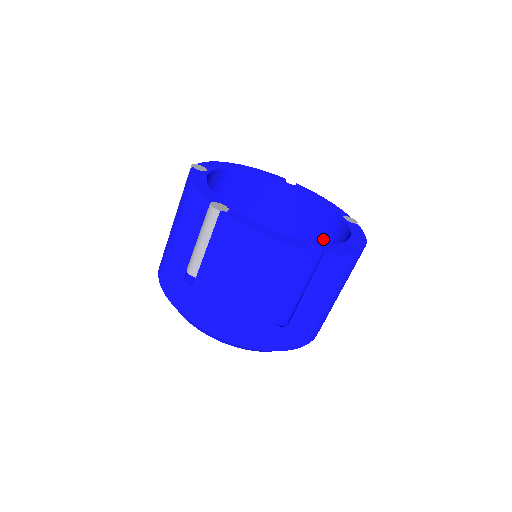
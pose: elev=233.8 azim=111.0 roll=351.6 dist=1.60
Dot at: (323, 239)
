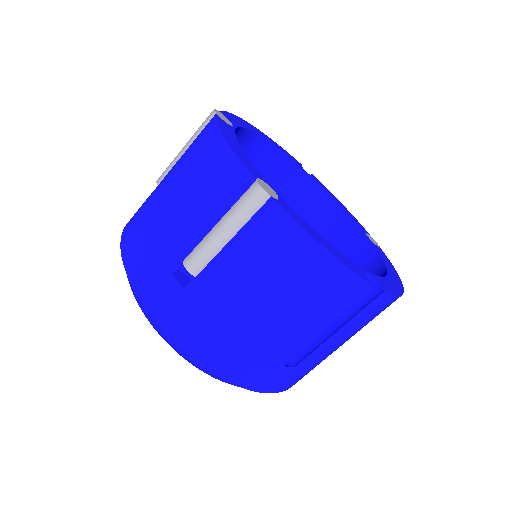
Dot at: occluded
